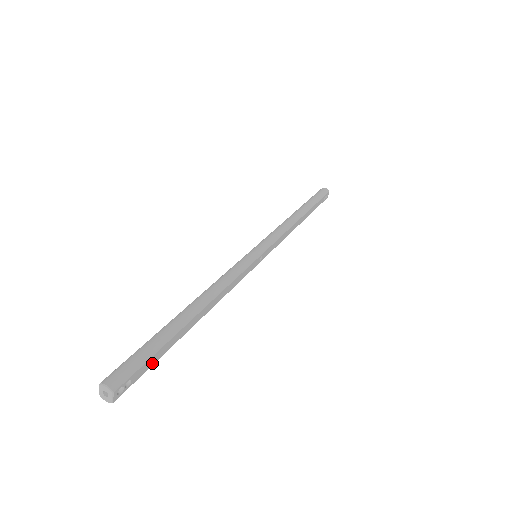
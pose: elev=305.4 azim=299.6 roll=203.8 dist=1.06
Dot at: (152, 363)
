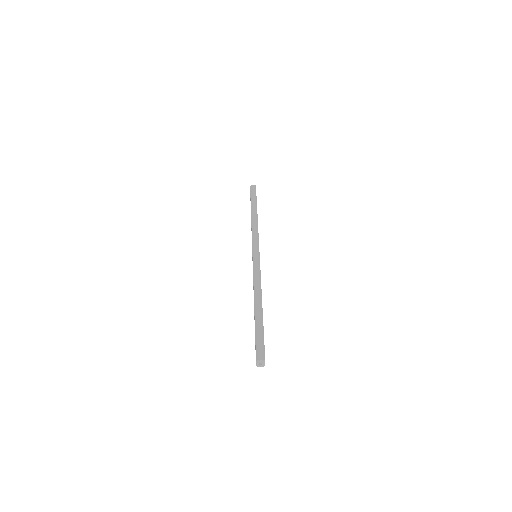
Dot at: occluded
